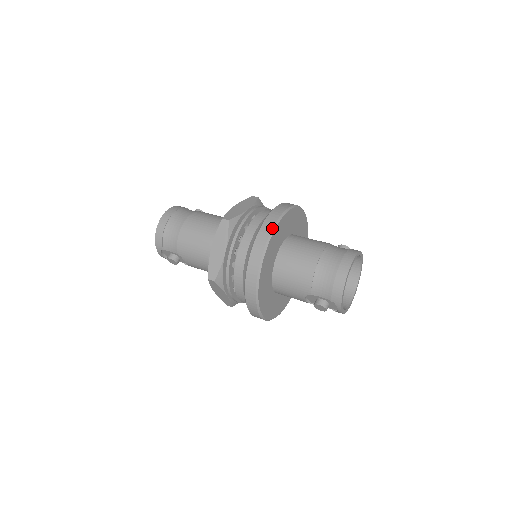
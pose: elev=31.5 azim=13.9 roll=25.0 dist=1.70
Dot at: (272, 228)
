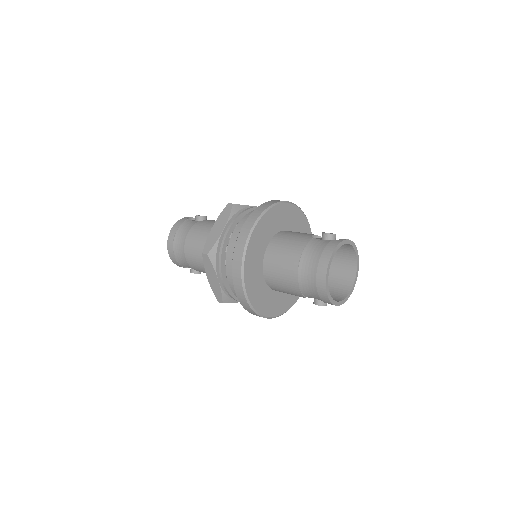
Dot at: (241, 259)
